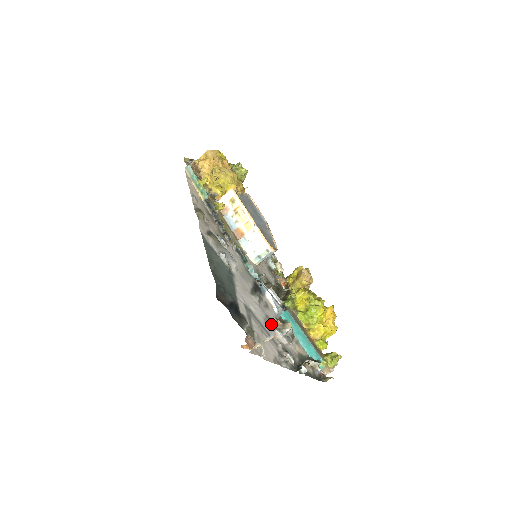
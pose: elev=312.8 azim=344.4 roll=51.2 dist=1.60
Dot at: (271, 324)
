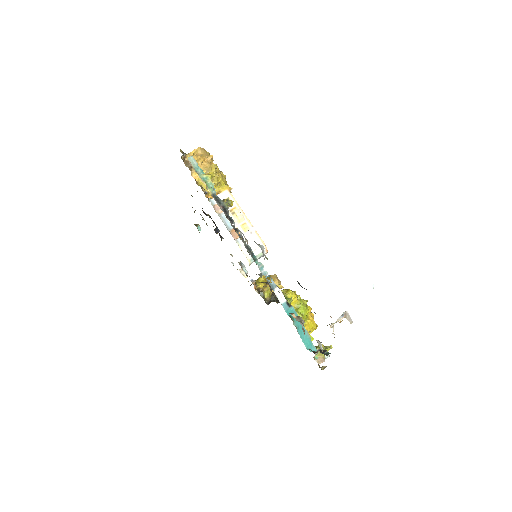
Dot at: occluded
